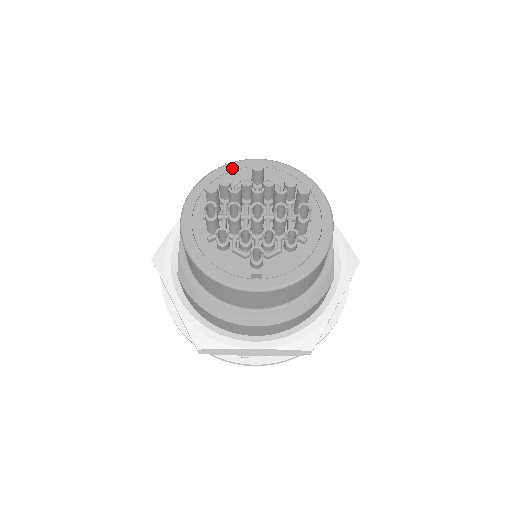
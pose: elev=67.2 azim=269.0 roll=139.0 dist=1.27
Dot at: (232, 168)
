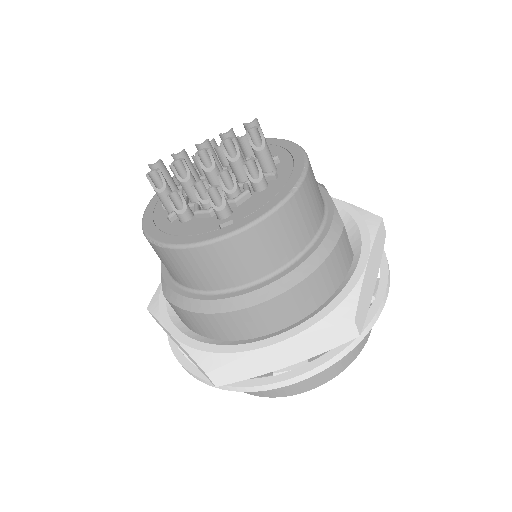
Dot at: occluded
